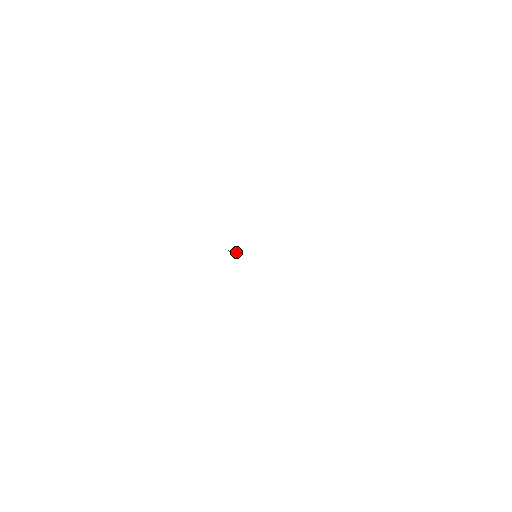
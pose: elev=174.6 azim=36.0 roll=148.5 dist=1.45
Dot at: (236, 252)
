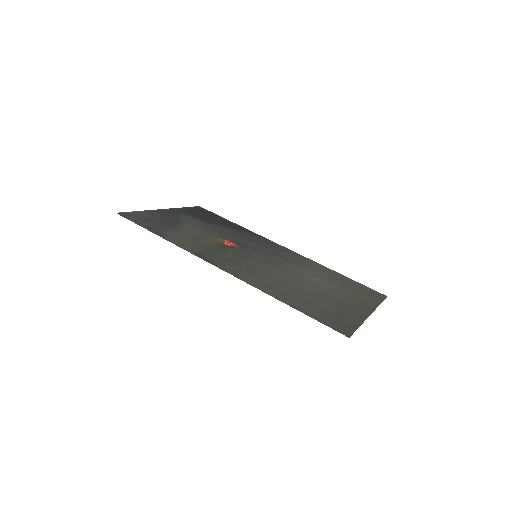
Dot at: (231, 245)
